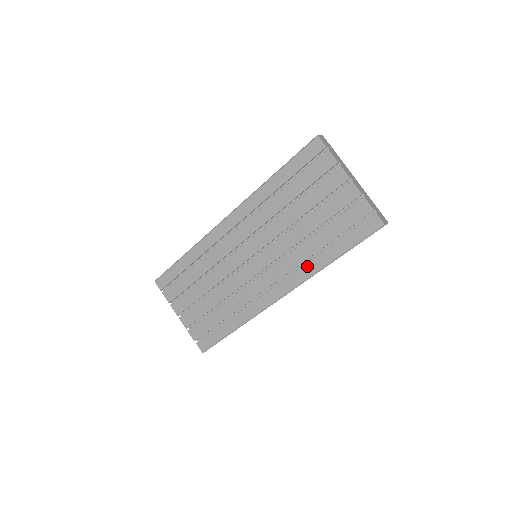
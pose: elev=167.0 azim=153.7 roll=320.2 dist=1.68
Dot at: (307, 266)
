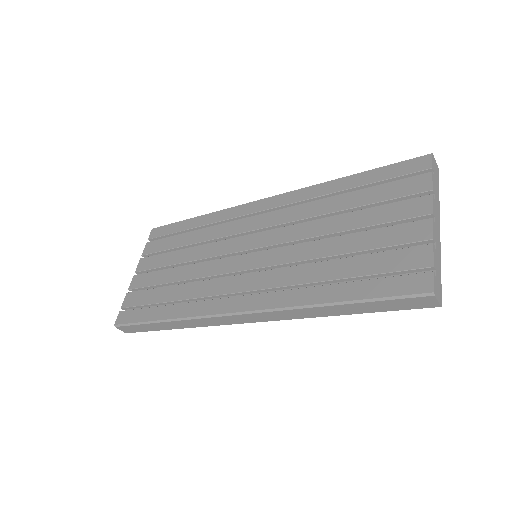
Dot at: (295, 292)
